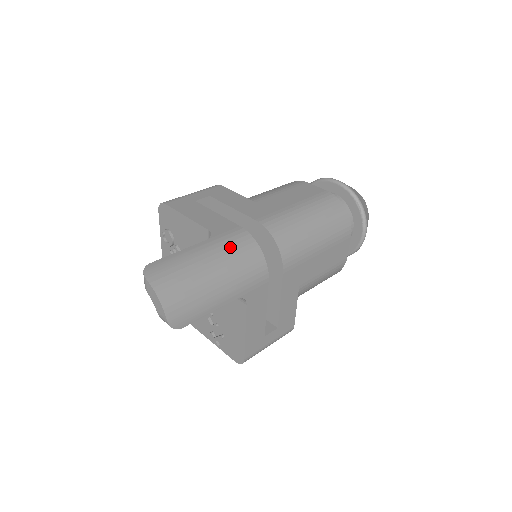
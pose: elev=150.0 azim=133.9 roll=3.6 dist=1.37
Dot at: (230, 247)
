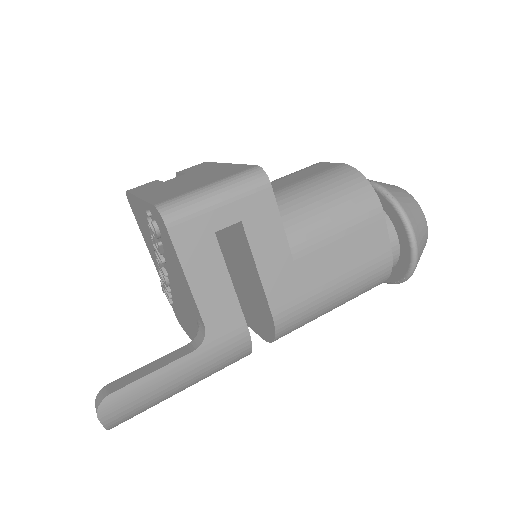
Dot at: (217, 362)
